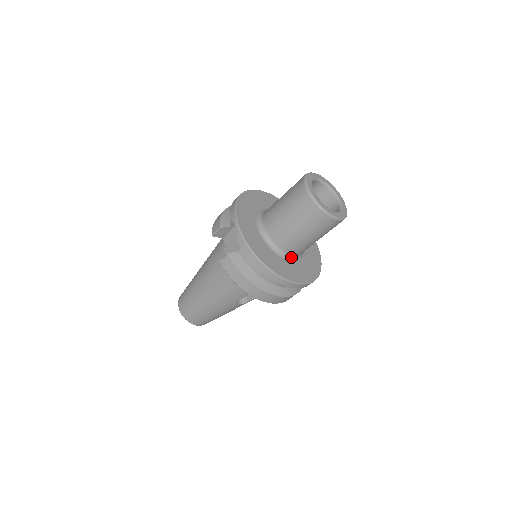
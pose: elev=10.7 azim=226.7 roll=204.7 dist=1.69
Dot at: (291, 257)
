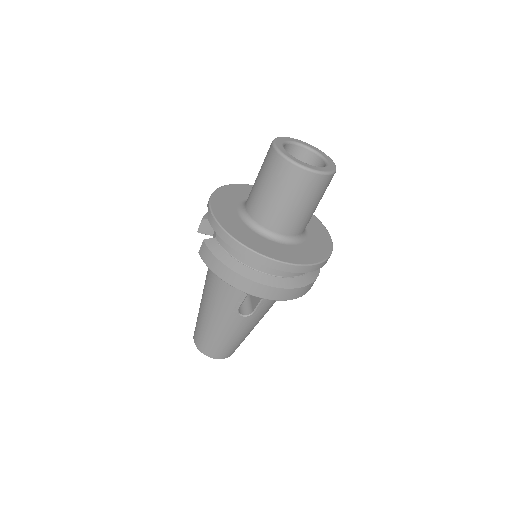
Dot at: (279, 238)
